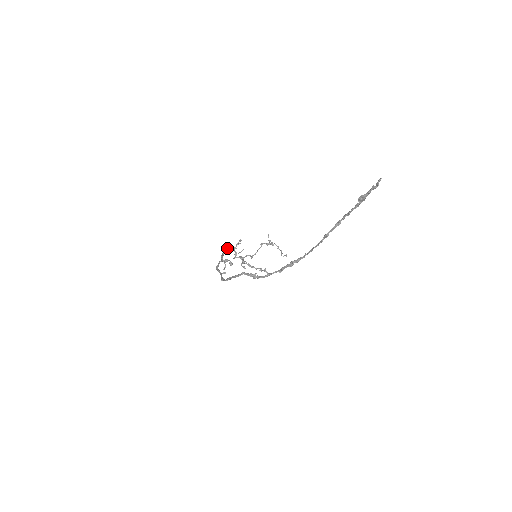
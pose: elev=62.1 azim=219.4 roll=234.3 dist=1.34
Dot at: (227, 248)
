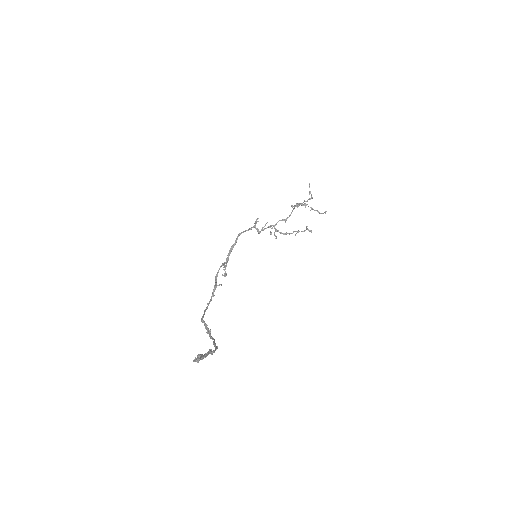
Dot at: (242, 232)
